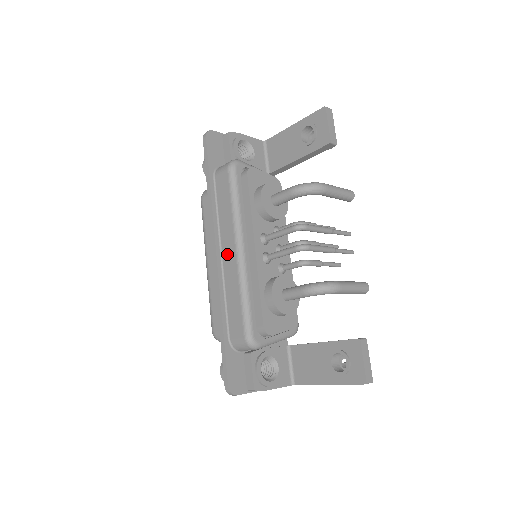
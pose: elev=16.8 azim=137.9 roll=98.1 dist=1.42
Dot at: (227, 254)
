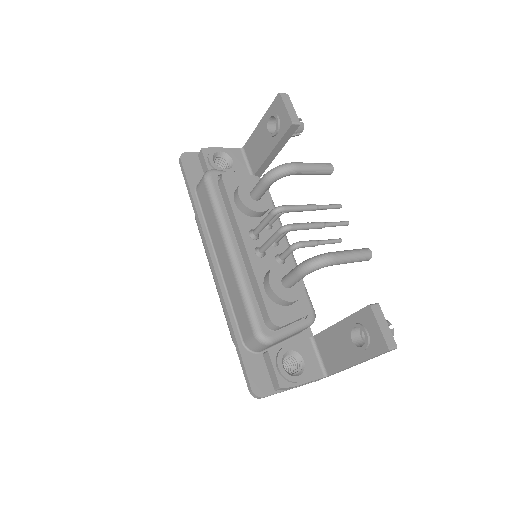
Dot at: (222, 259)
